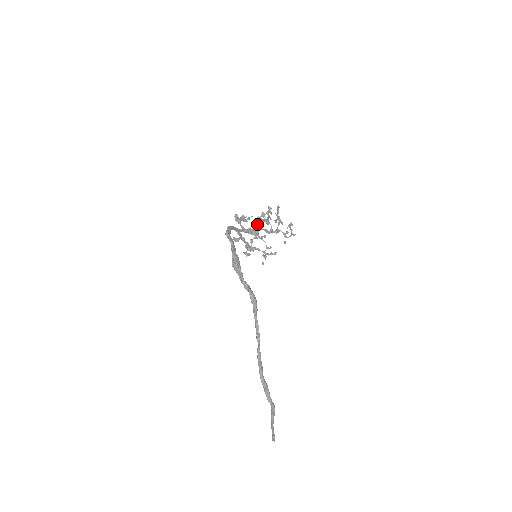
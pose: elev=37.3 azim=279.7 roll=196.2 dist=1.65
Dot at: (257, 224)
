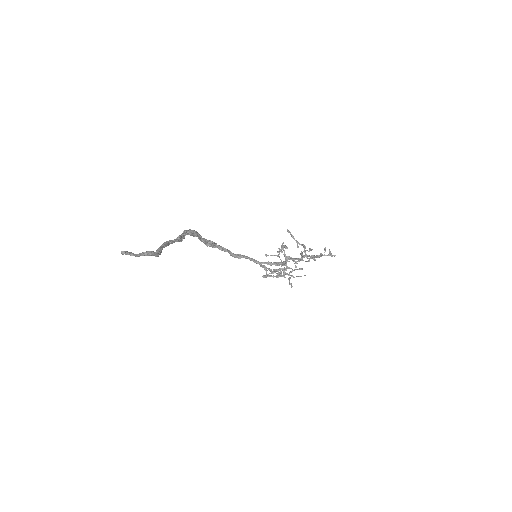
Dot at: (295, 267)
